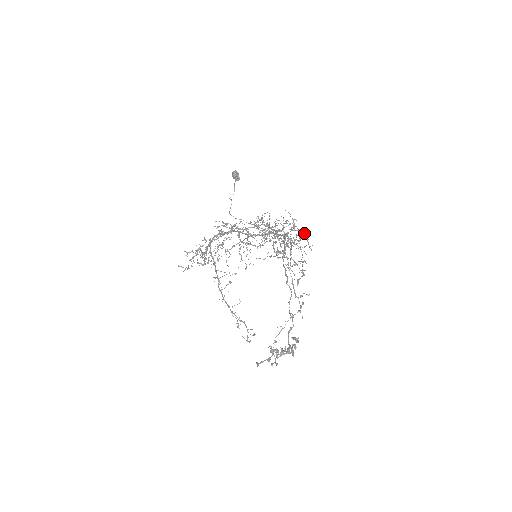
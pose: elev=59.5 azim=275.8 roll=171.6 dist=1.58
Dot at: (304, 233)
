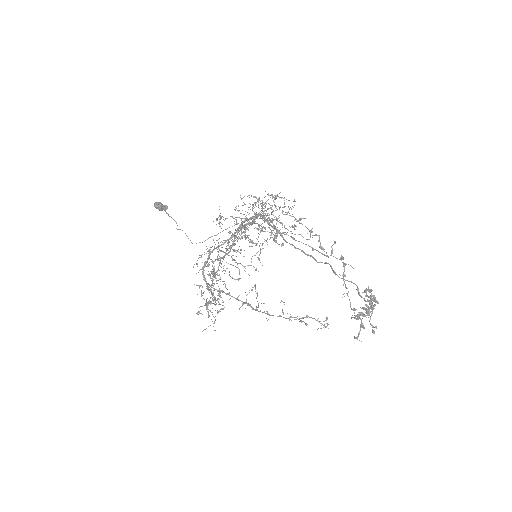
Dot at: (273, 196)
